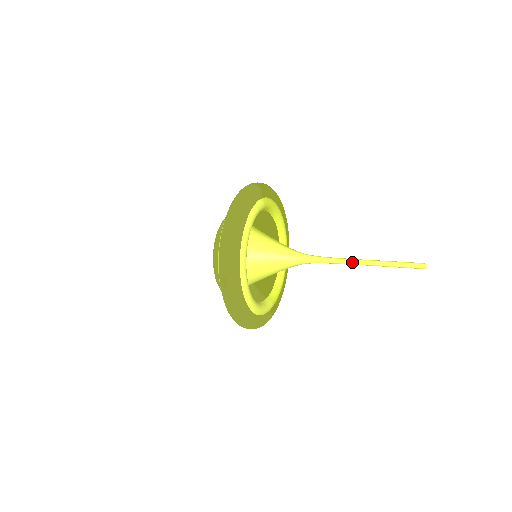
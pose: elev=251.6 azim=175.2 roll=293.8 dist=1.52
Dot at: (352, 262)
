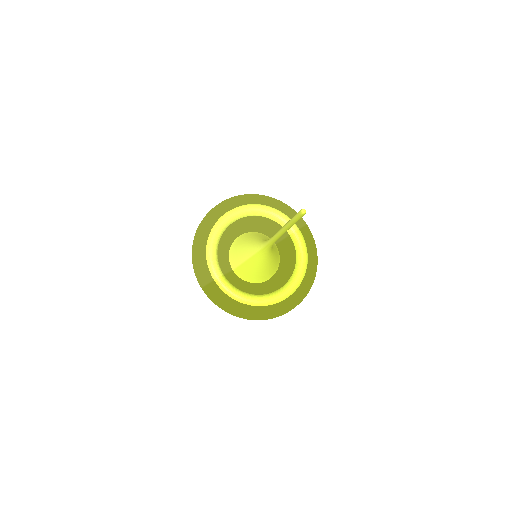
Dot at: occluded
